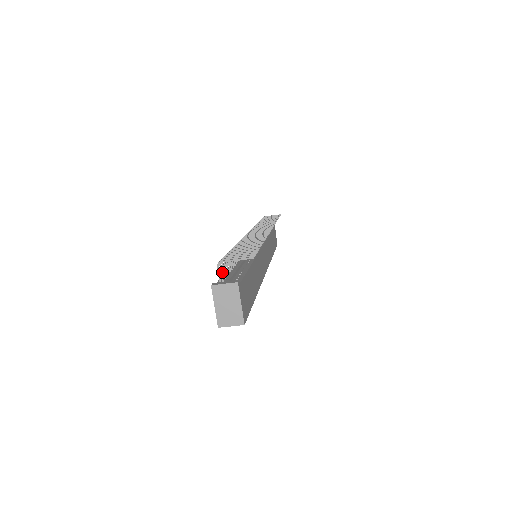
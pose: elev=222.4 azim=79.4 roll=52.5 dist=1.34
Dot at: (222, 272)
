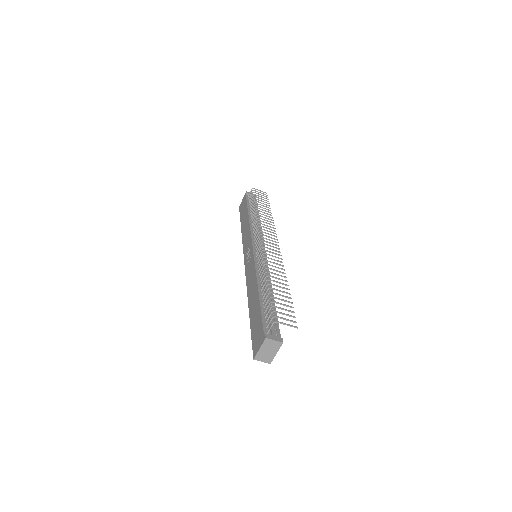
Dot at: occluded
